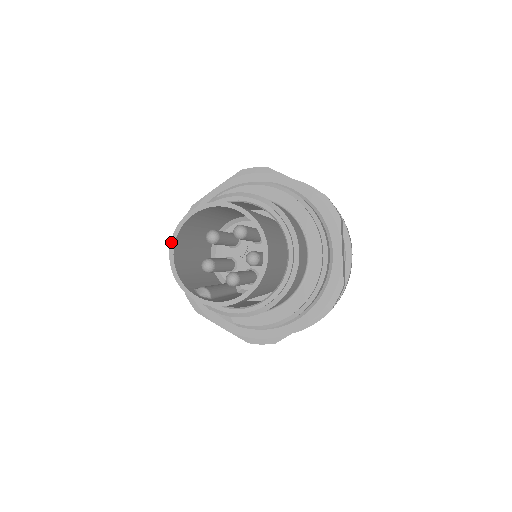
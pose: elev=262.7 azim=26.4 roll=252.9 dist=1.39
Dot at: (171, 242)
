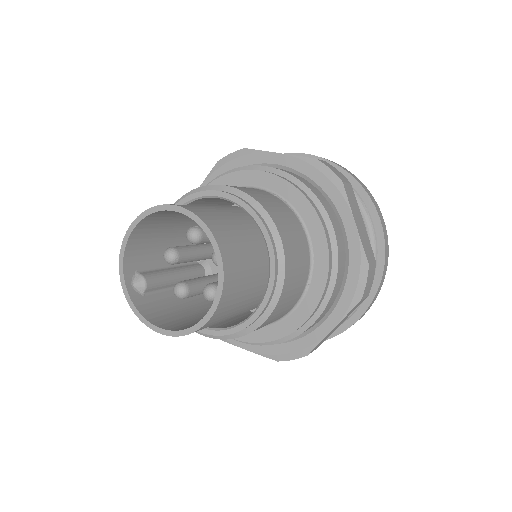
Dot at: (139, 215)
